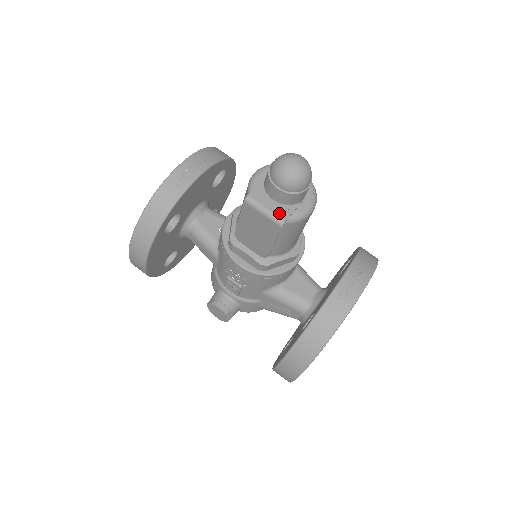
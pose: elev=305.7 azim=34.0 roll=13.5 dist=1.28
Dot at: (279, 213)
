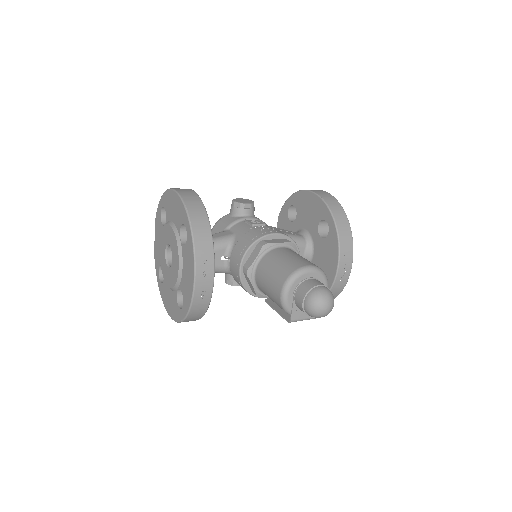
Dot at: occluded
